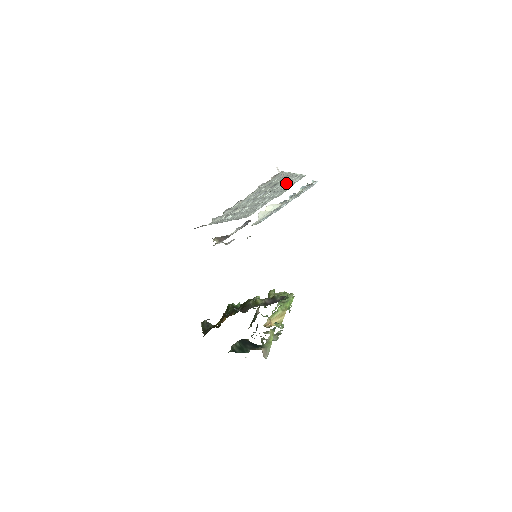
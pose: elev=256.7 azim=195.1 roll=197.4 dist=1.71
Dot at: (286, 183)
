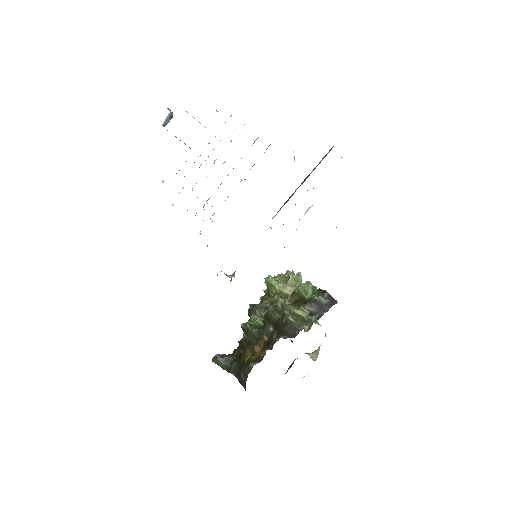
Dot at: occluded
